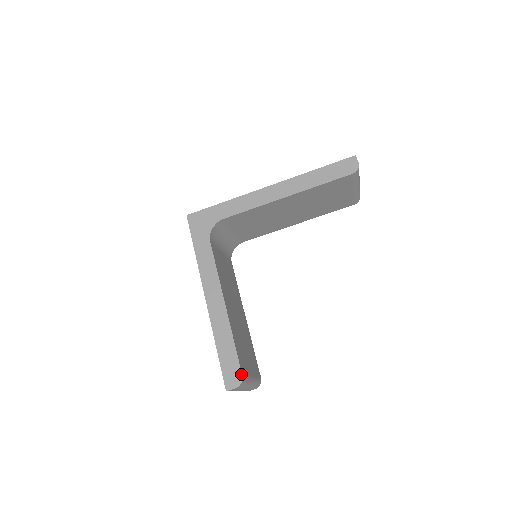
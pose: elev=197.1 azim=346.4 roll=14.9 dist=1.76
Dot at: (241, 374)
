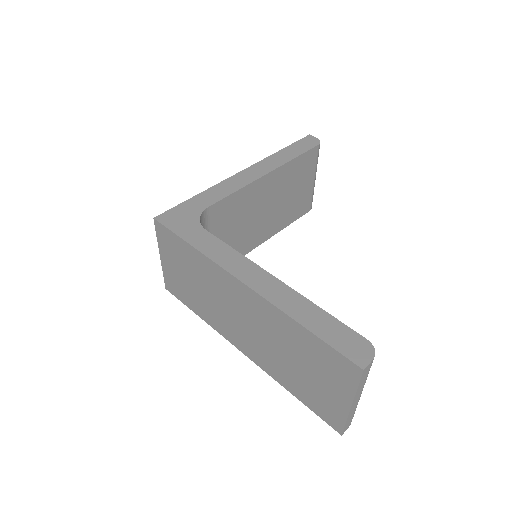
Dot at: (365, 339)
